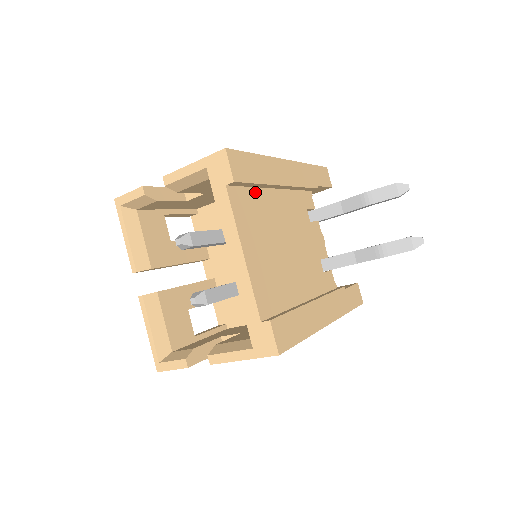
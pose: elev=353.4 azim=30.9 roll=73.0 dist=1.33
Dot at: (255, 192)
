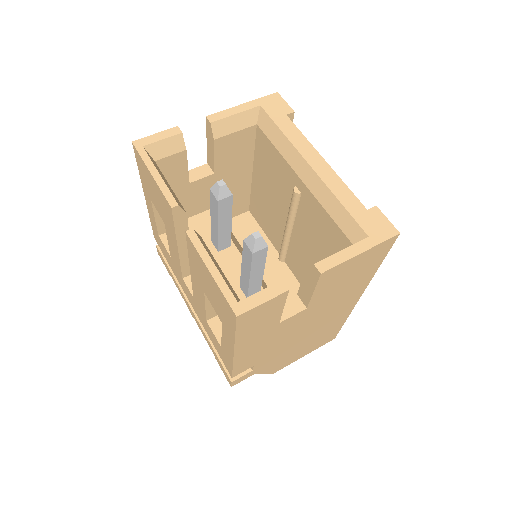
Dot at: occluded
